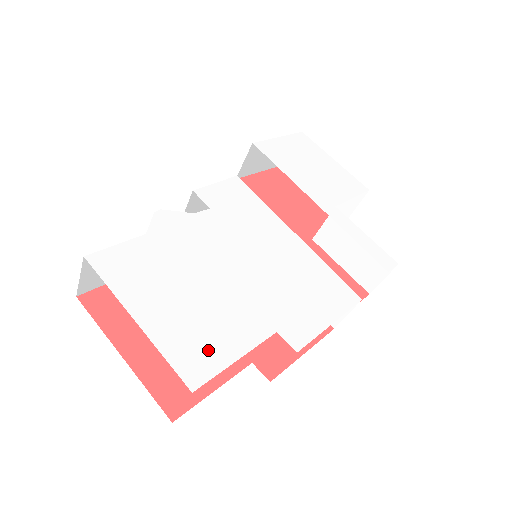
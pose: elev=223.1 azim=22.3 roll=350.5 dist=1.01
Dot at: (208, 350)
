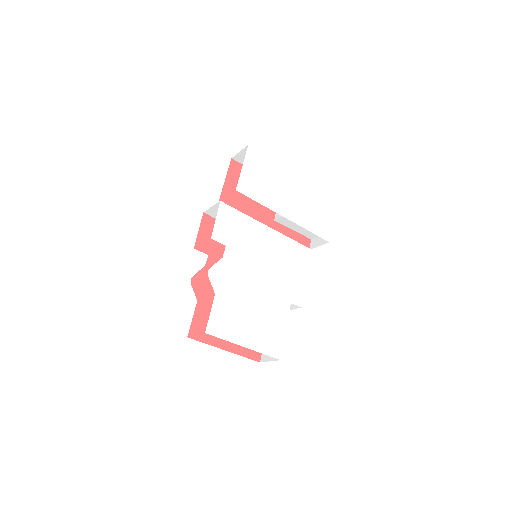
Dot at: (275, 337)
